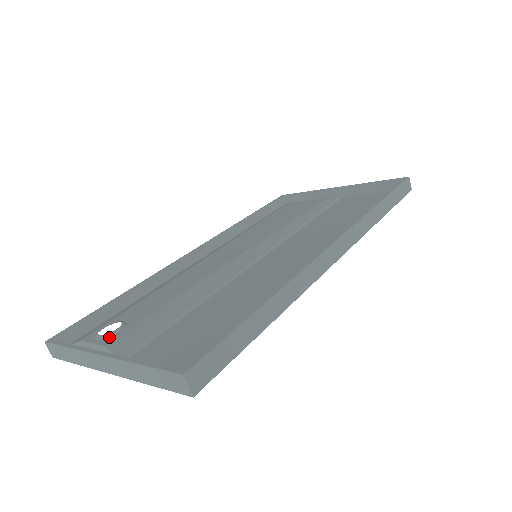
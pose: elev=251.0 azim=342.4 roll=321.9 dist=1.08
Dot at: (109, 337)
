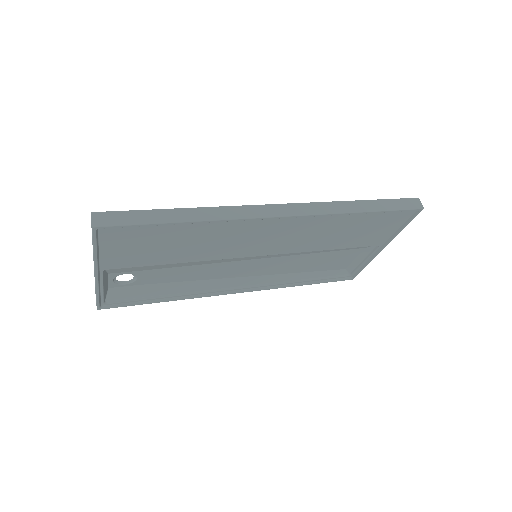
Dot at: (117, 275)
